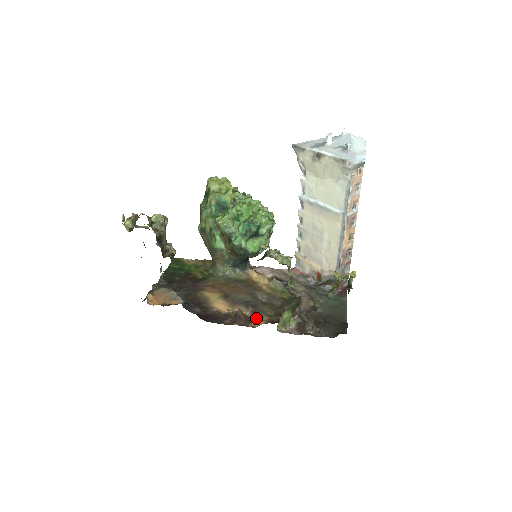
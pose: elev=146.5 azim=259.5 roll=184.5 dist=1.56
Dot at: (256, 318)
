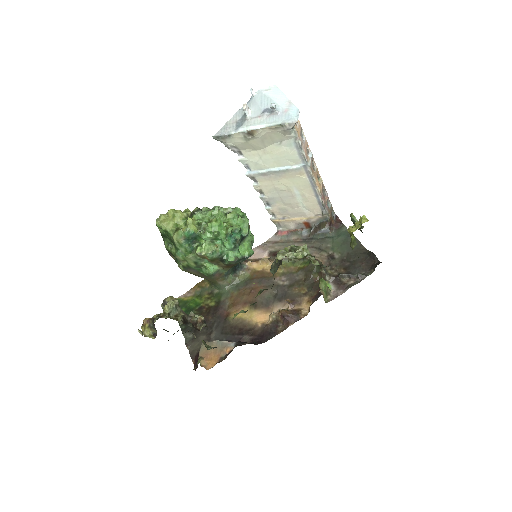
Dot at: (299, 305)
